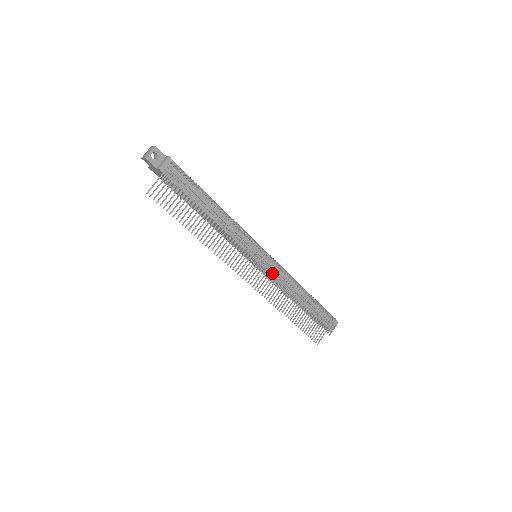
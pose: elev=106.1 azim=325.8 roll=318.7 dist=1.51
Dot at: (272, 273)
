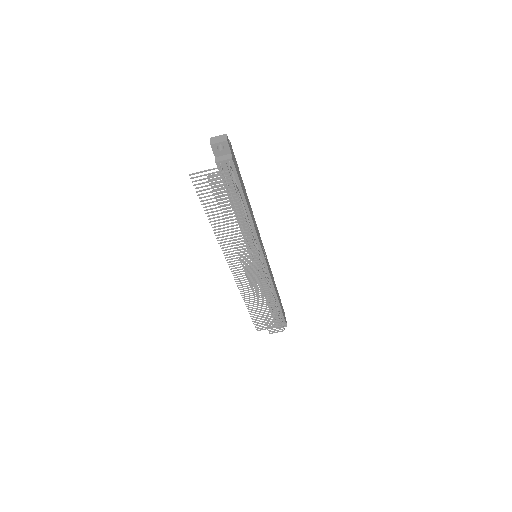
Dot at: occluded
